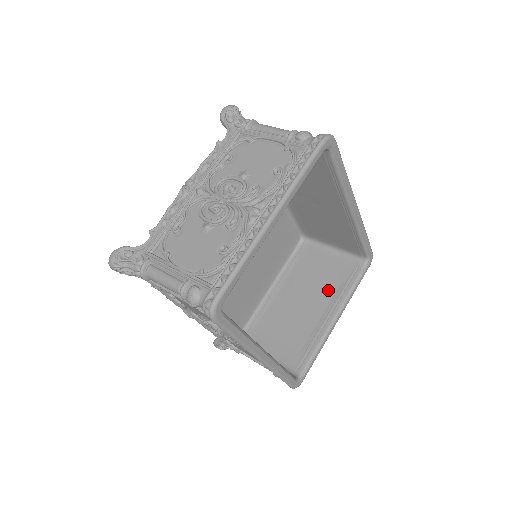
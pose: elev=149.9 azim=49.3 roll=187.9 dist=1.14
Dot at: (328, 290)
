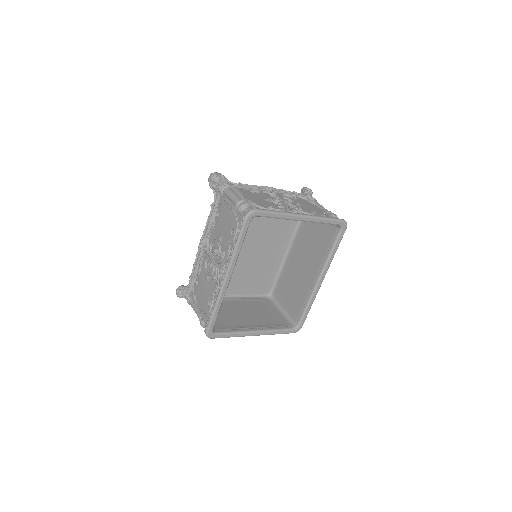
Dot at: (264, 320)
